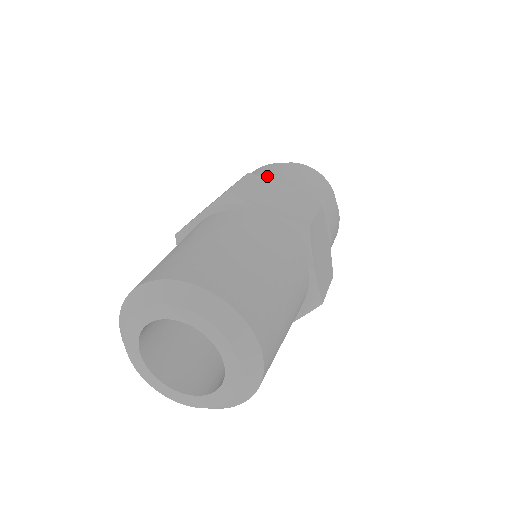
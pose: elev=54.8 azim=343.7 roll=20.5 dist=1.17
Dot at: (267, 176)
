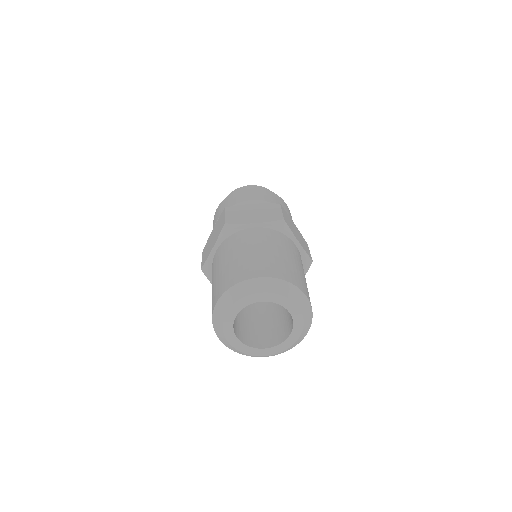
Dot at: occluded
